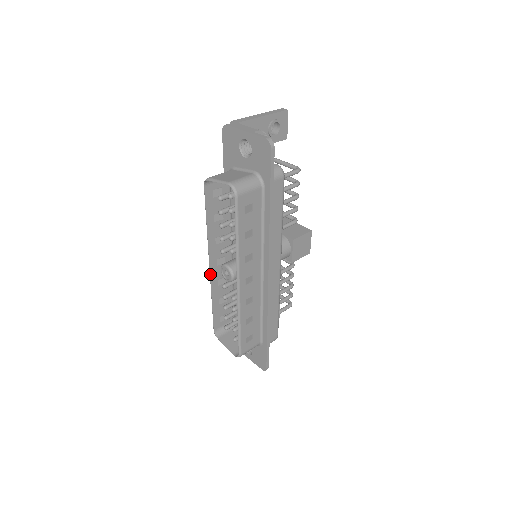
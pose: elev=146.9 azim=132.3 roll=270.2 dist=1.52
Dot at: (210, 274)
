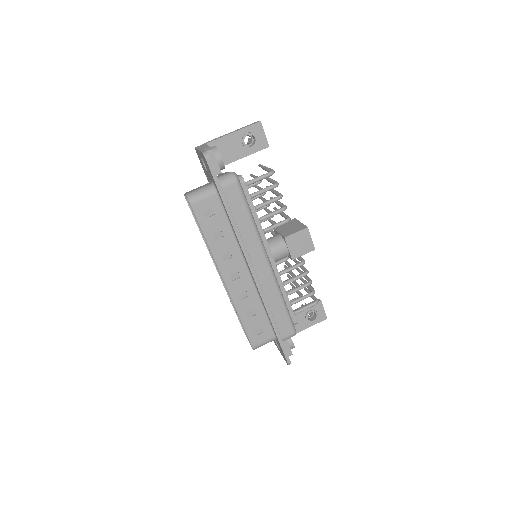
Dot at: (219, 275)
